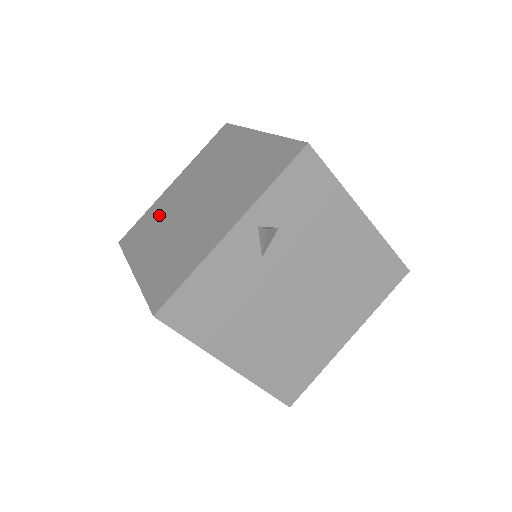
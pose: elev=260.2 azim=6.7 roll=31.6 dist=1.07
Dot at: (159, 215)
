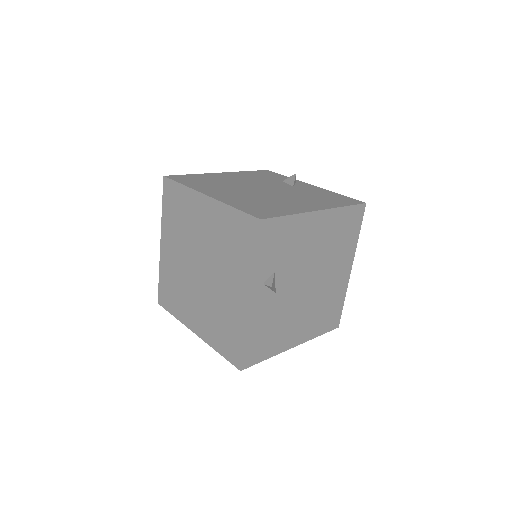
Dot at: (175, 279)
